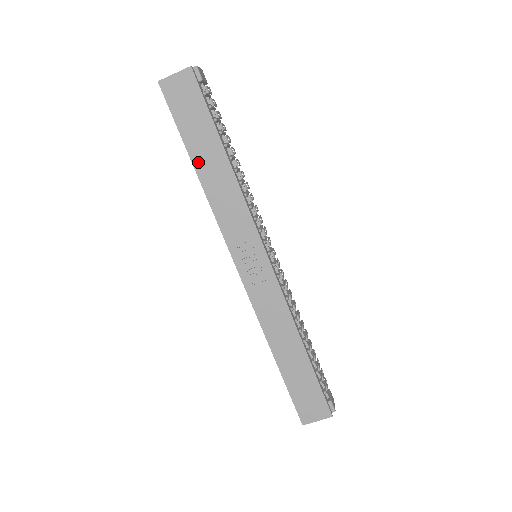
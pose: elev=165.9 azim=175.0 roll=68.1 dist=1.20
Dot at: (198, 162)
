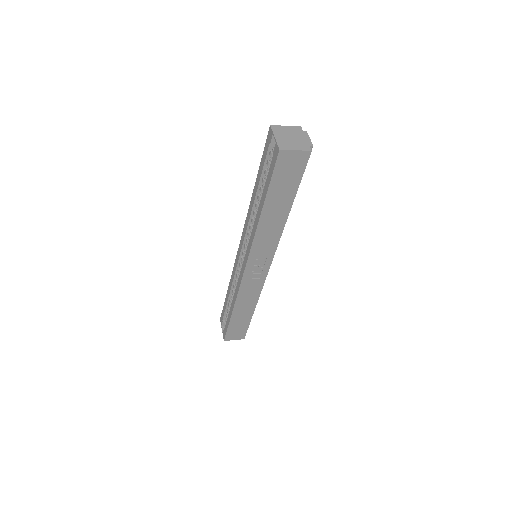
Dot at: (267, 209)
